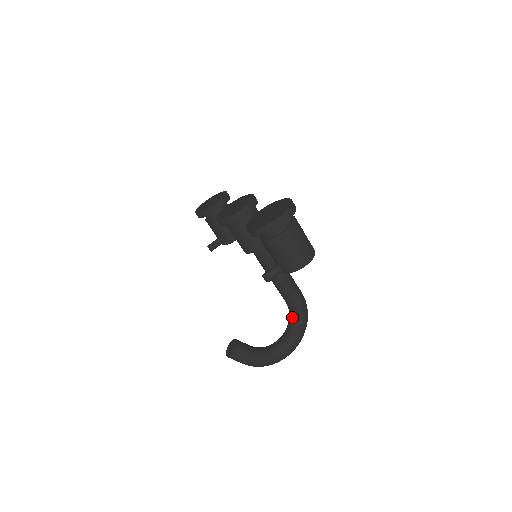
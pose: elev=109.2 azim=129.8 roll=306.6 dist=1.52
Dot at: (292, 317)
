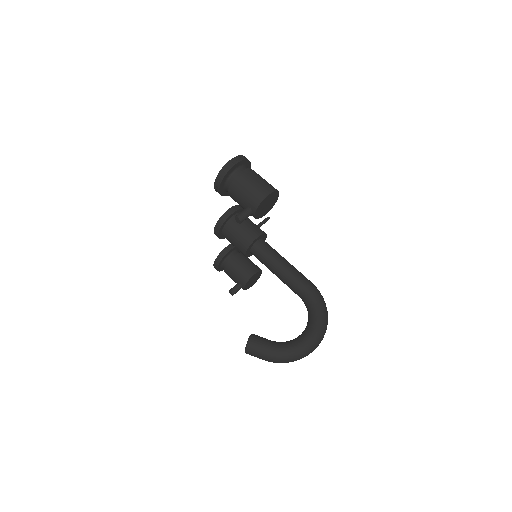
Dot at: (308, 307)
